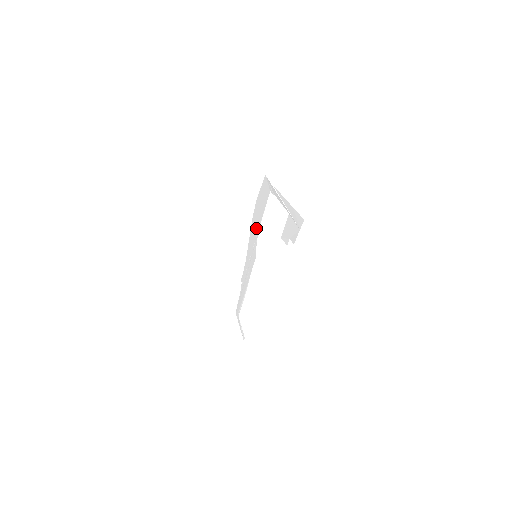
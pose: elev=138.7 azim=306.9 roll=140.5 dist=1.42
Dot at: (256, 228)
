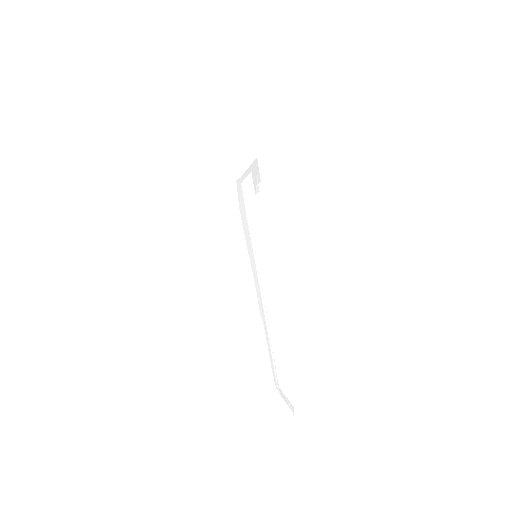
Dot at: (247, 230)
